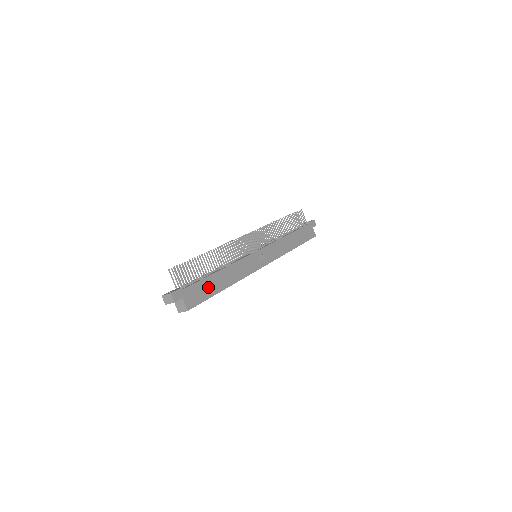
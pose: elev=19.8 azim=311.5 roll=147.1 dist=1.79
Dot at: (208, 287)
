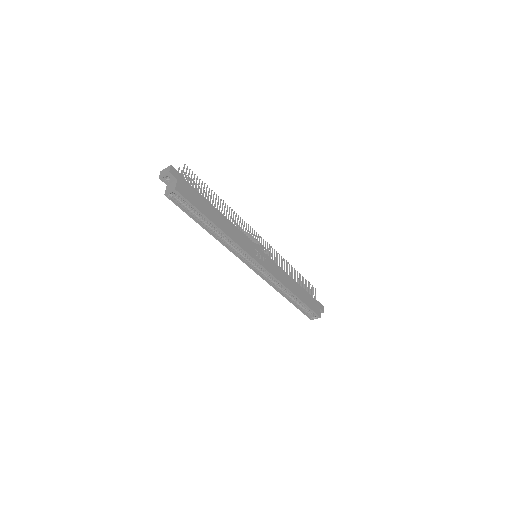
Dot at: (203, 204)
